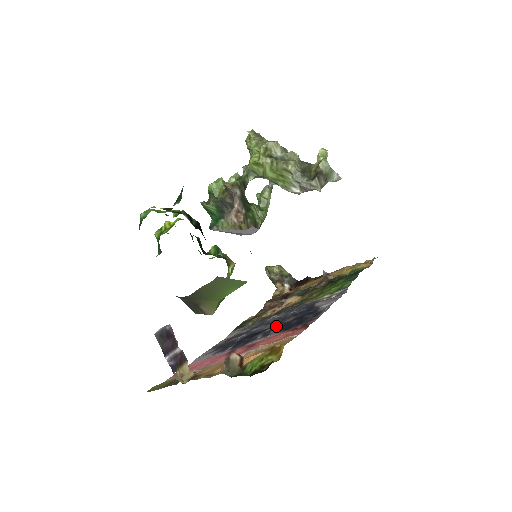
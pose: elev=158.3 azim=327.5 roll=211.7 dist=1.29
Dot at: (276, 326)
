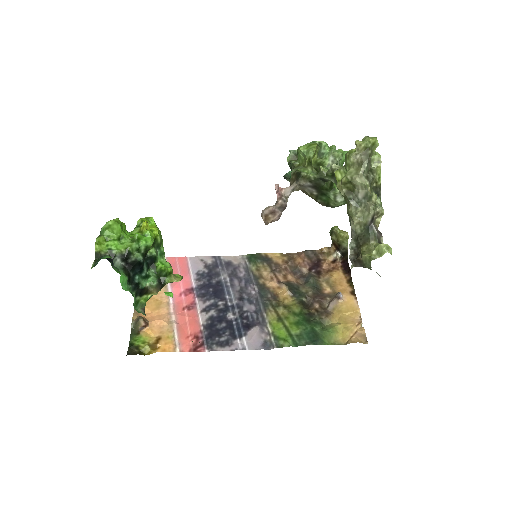
Dot at: (222, 309)
